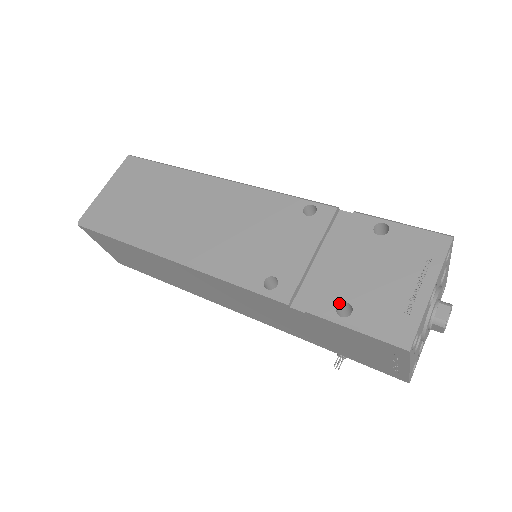
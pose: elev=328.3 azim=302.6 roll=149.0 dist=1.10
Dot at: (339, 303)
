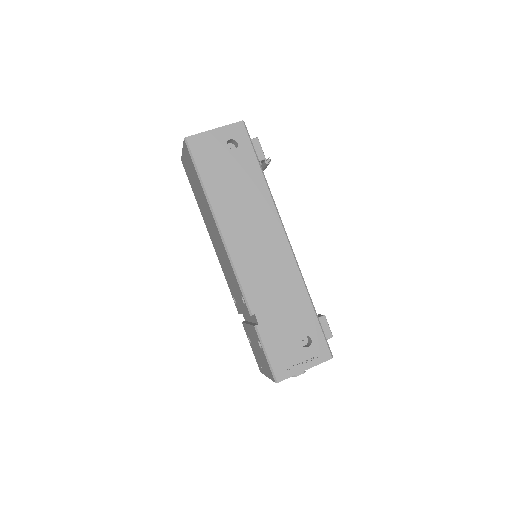
Dot at: occluded
